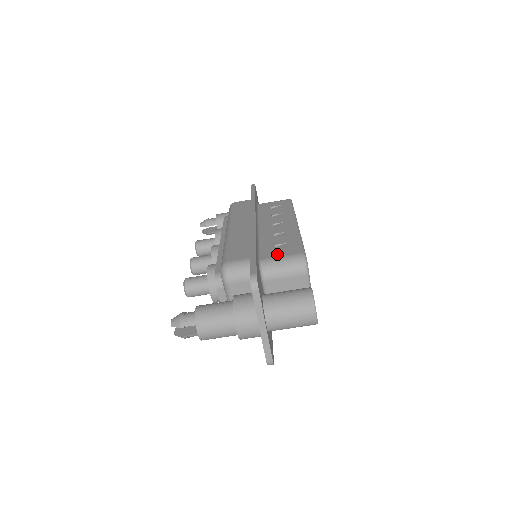
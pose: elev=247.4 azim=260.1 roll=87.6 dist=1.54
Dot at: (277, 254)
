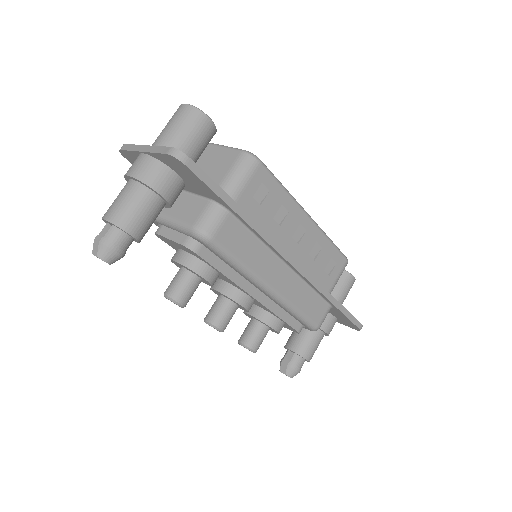
Dot at: occluded
